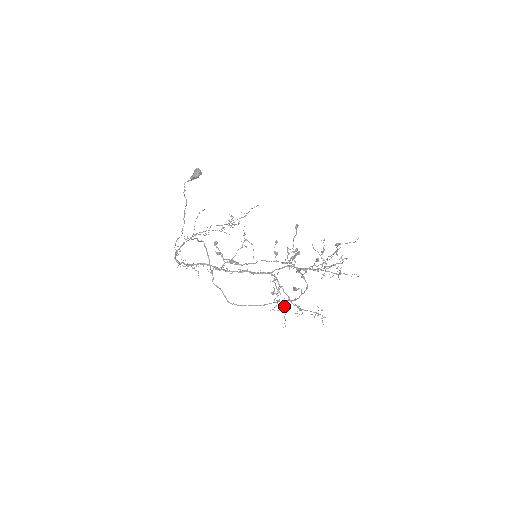
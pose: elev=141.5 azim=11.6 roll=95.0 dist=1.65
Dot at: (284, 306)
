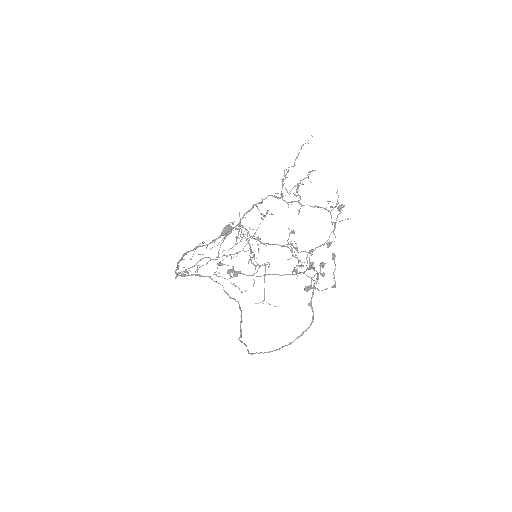
Dot at: (254, 259)
